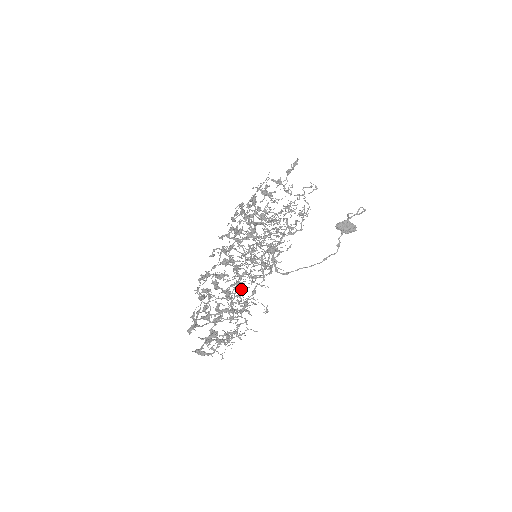
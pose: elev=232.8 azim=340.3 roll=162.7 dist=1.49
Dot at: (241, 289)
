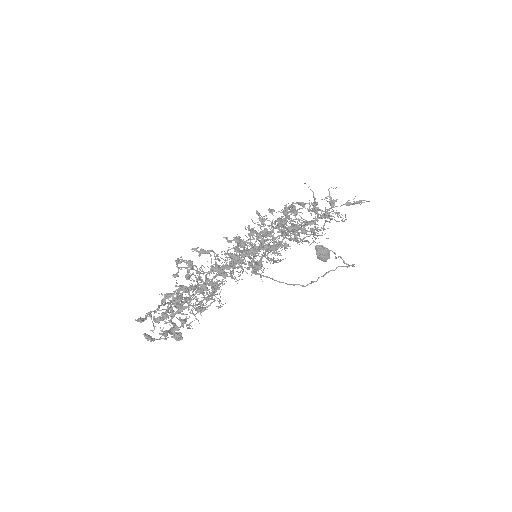
Dot at: (221, 282)
